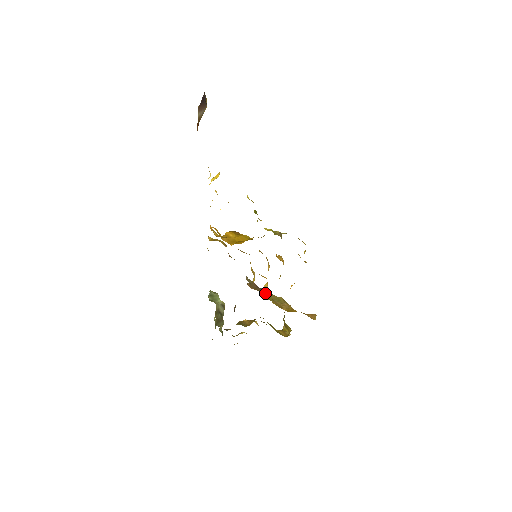
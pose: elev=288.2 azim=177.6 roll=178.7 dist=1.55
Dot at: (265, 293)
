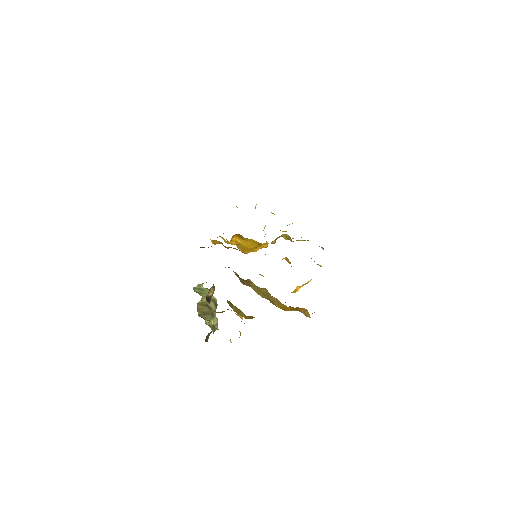
Dot at: (255, 288)
